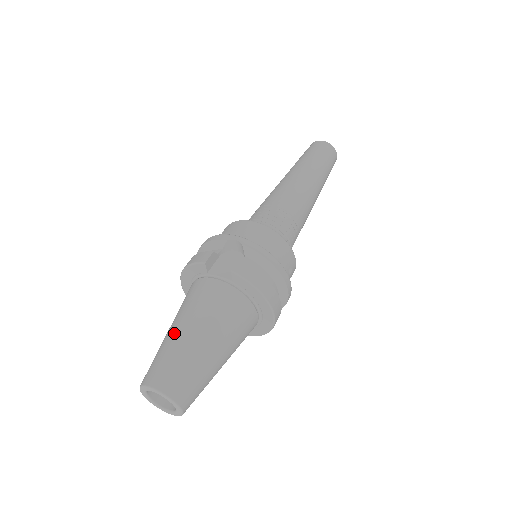
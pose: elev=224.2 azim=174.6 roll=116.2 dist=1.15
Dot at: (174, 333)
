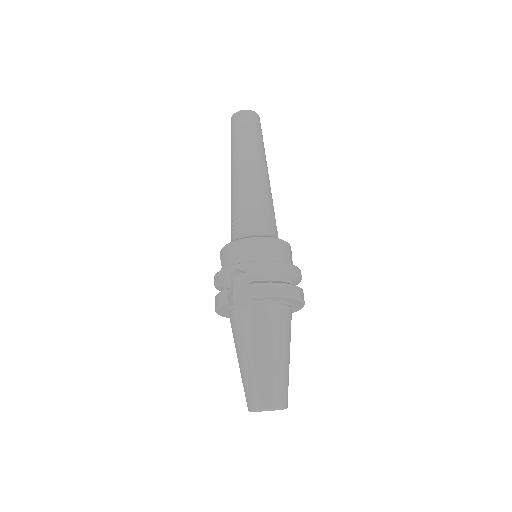
Dot at: (243, 364)
